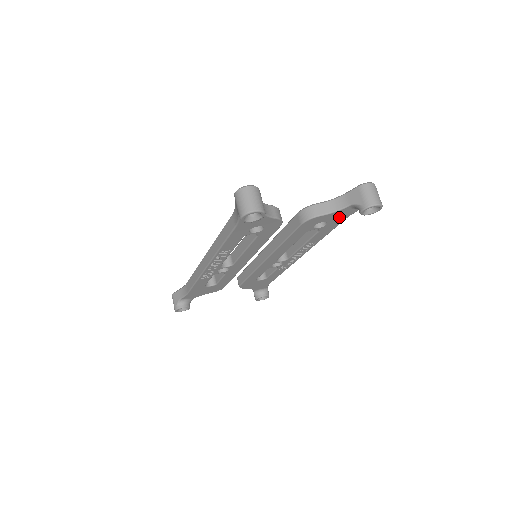
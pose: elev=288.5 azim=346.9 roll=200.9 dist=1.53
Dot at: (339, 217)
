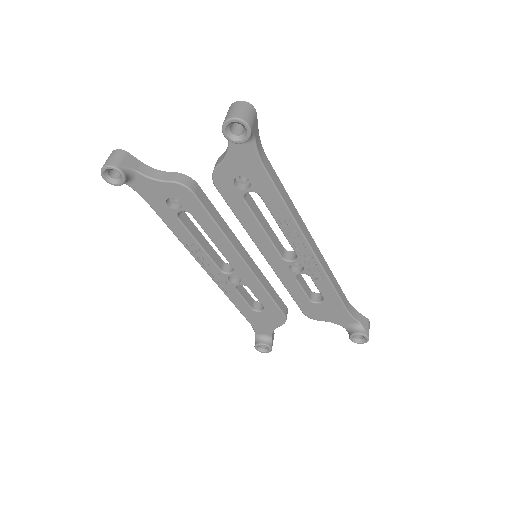
Dot at: (247, 163)
